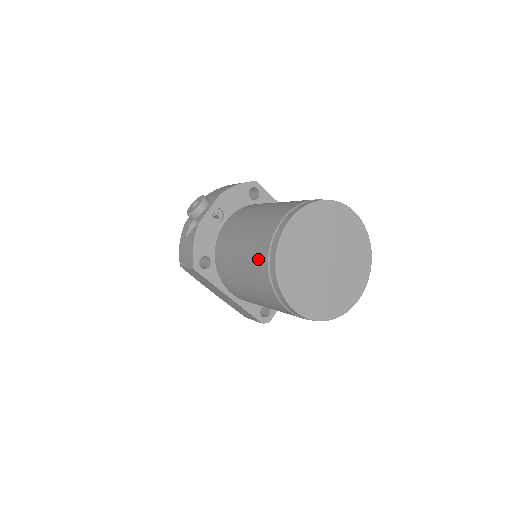
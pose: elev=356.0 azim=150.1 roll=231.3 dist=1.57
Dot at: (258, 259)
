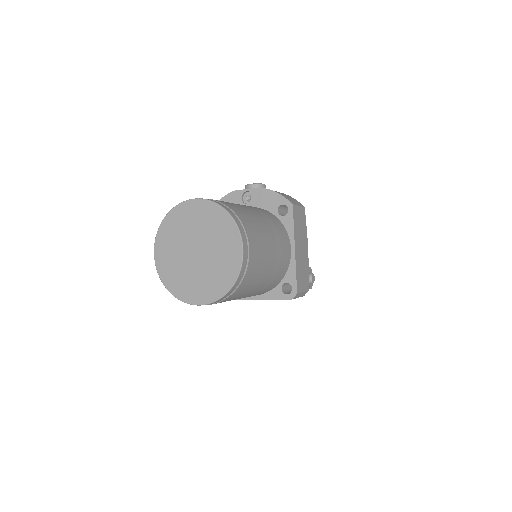
Dot at: occluded
